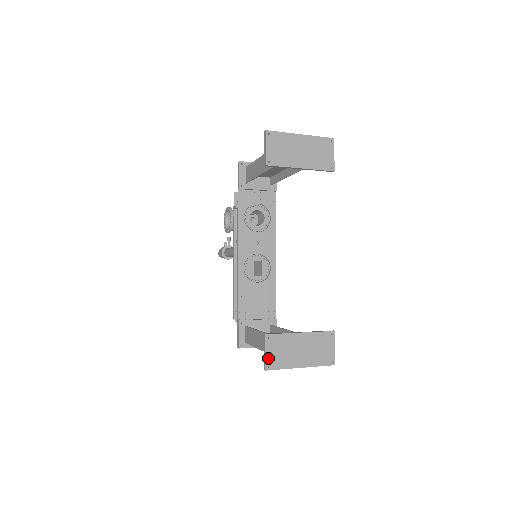
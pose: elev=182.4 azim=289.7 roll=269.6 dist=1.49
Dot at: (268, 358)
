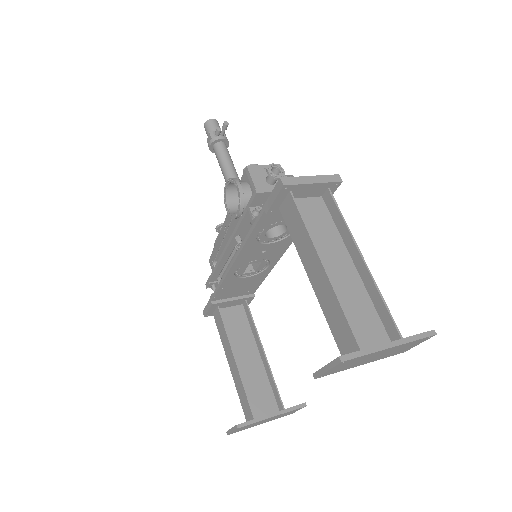
Dot at: (233, 432)
